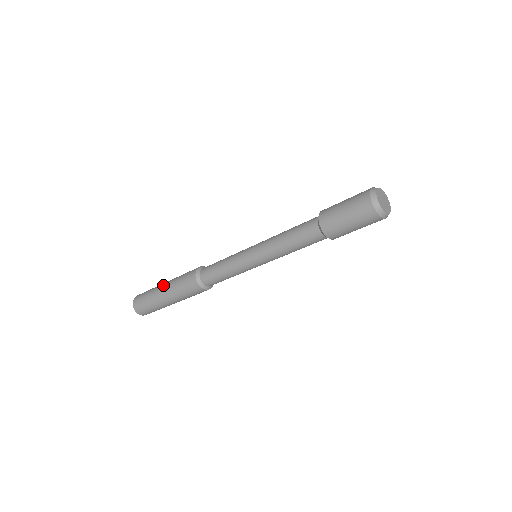
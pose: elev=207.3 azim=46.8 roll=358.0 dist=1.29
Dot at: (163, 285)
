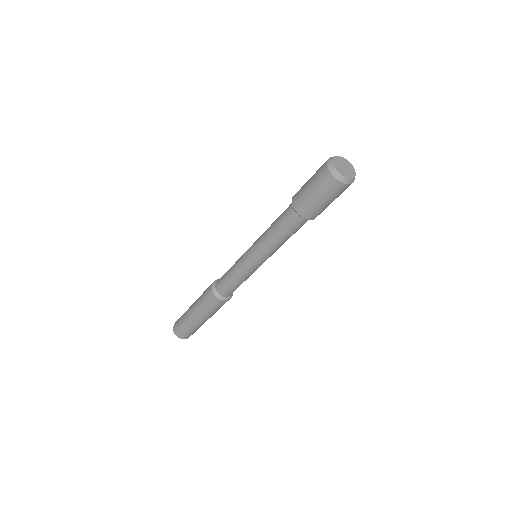
Dot at: (191, 308)
